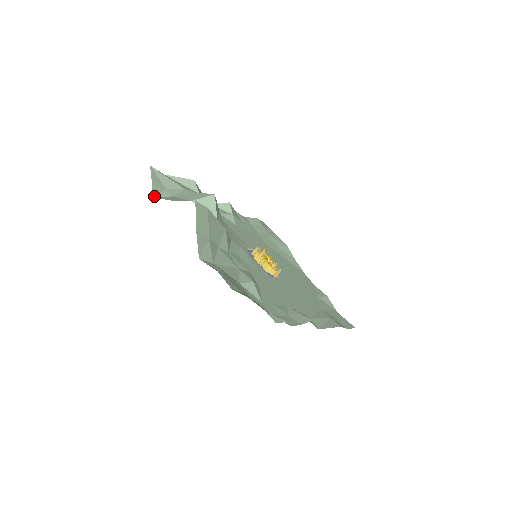
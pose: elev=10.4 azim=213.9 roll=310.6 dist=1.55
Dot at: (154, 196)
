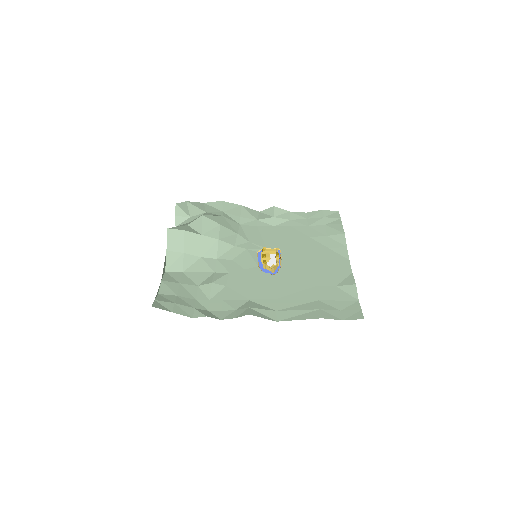
Dot at: occluded
